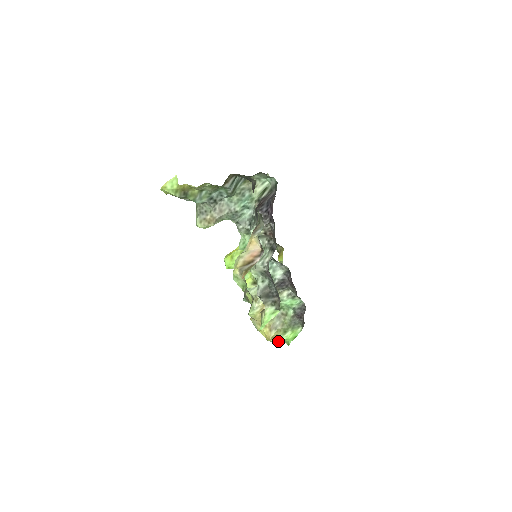
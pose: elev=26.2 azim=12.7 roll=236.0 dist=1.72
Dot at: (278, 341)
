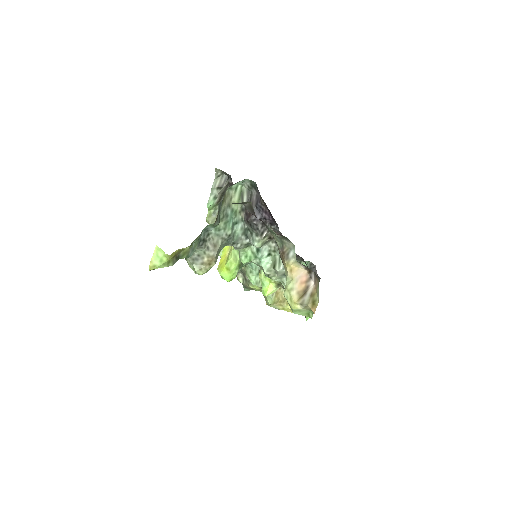
Dot at: occluded
